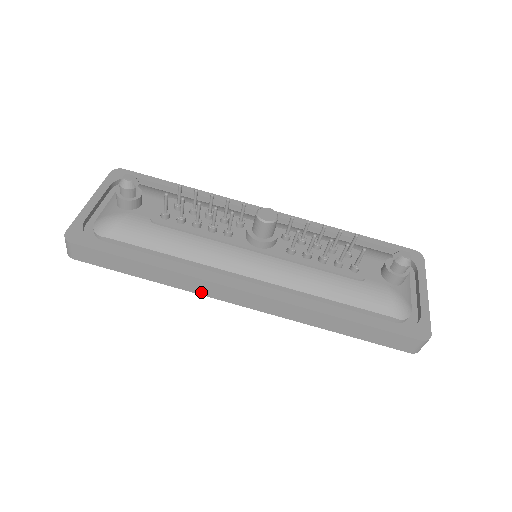
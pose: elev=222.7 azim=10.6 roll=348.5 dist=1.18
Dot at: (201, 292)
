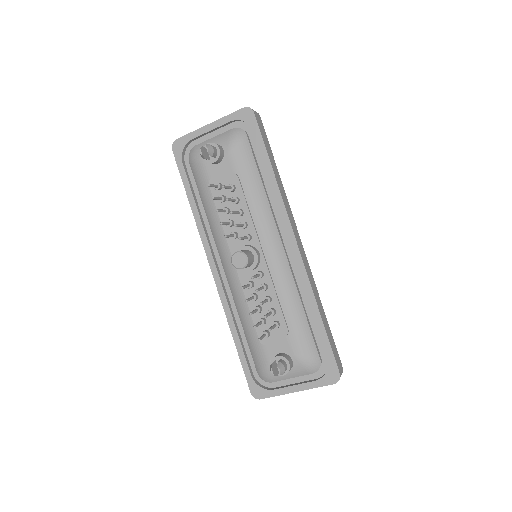
Dot at: occluded
